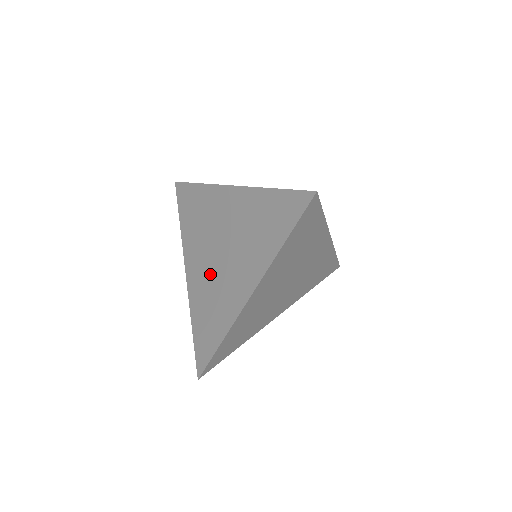
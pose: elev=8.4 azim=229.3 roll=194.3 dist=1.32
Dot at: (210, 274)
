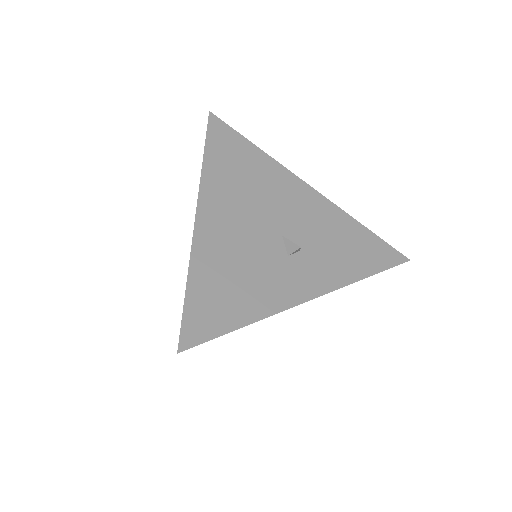
Dot at: occluded
